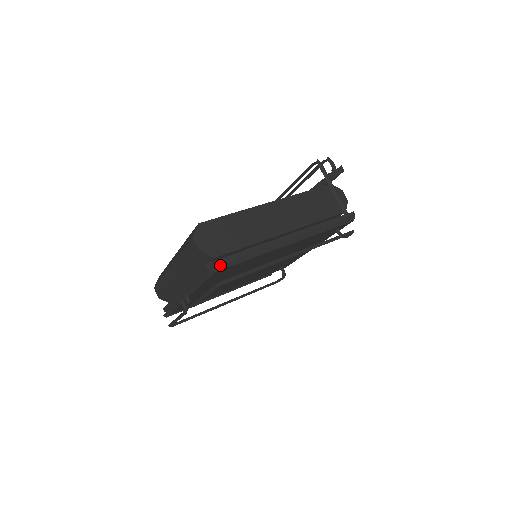
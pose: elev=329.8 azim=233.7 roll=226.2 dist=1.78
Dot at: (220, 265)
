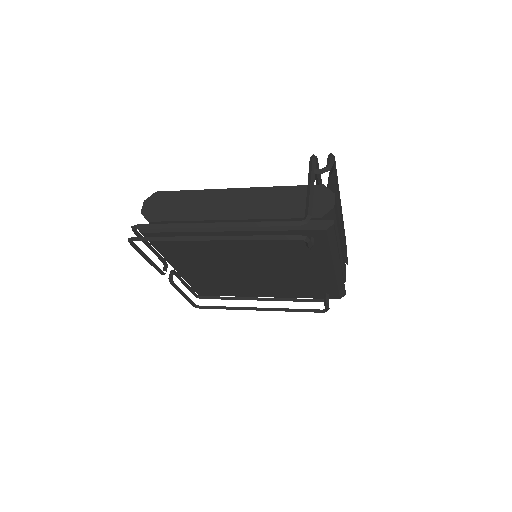
Dot at: (137, 225)
